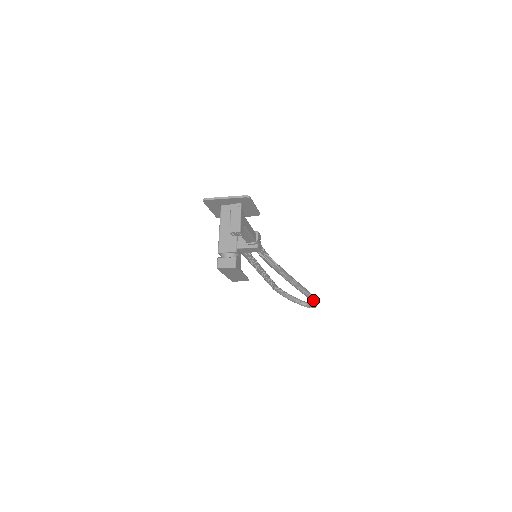
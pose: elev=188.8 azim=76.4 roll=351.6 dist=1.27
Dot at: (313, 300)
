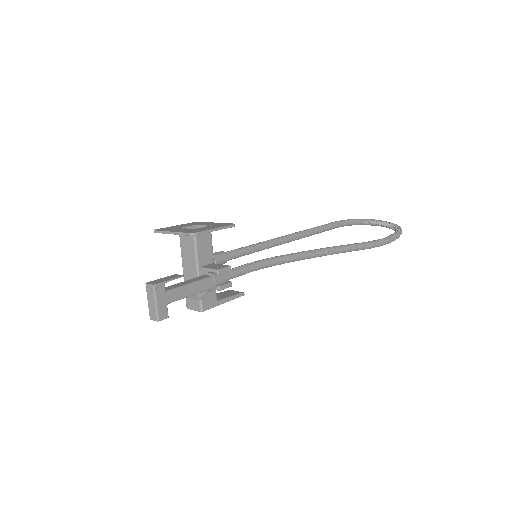
Dot at: (381, 245)
